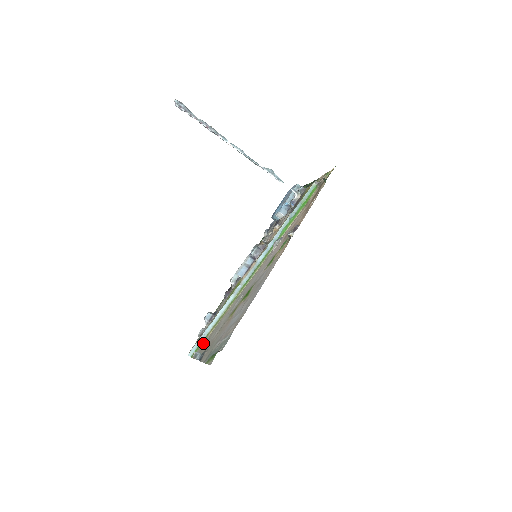
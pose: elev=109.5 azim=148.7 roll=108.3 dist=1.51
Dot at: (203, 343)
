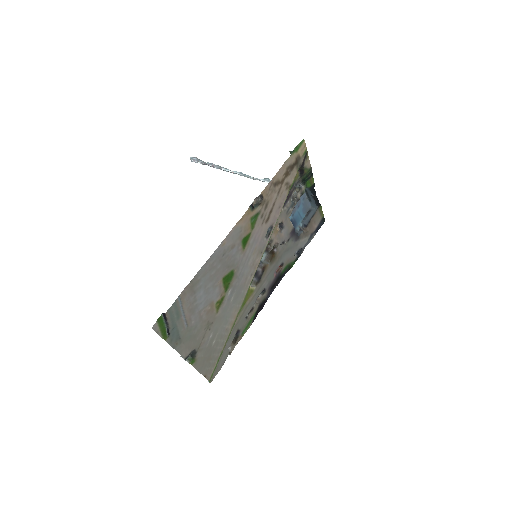
Dot at: (216, 361)
